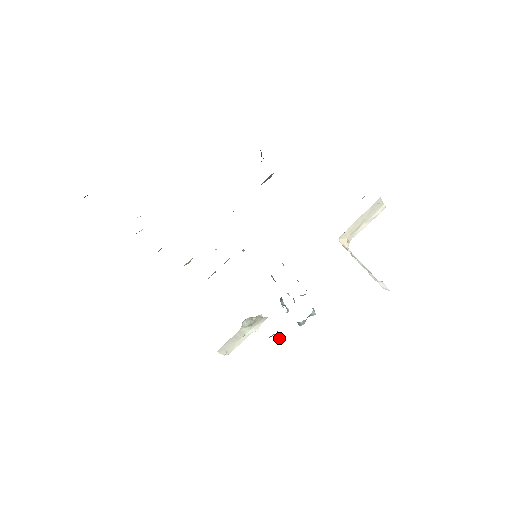
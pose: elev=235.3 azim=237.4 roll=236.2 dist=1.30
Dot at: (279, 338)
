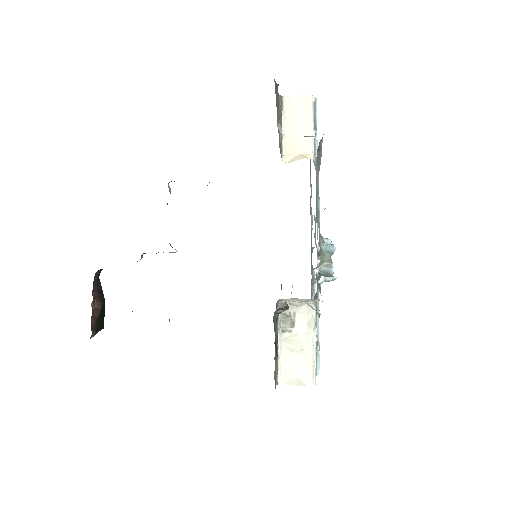
Dot at: occluded
